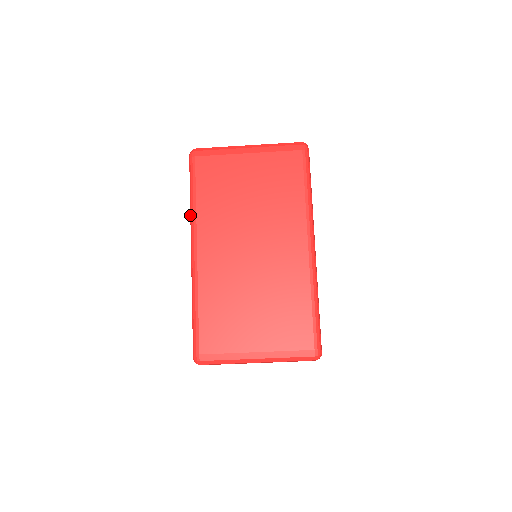
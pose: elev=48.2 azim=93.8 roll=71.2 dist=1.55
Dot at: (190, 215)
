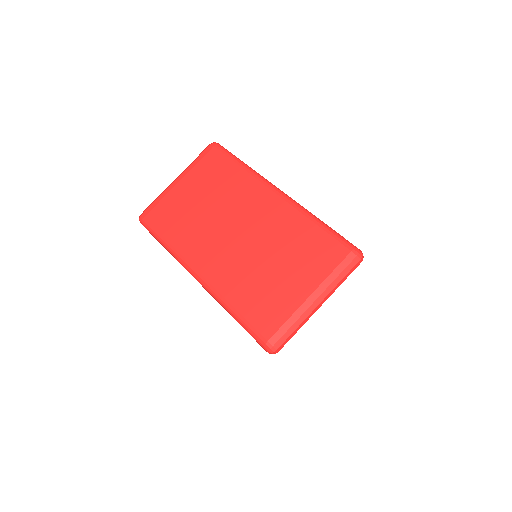
Dot at: (173, 256)
